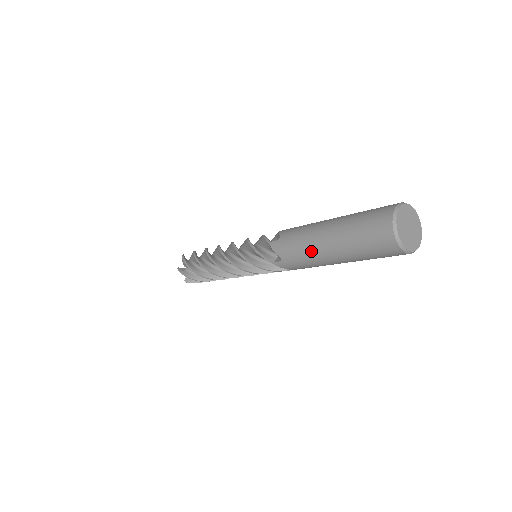
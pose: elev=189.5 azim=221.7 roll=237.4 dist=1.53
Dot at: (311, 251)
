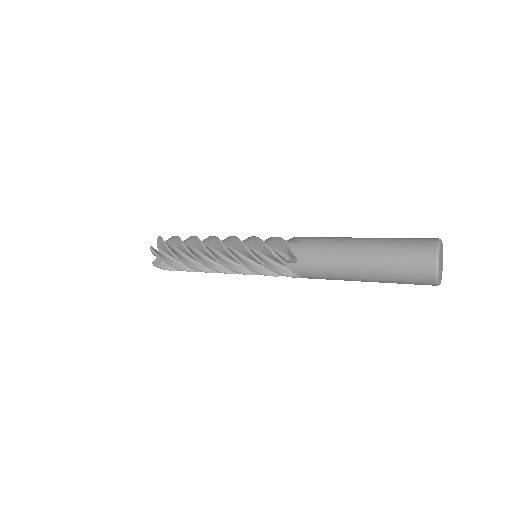
Dot at: (340, 278)
